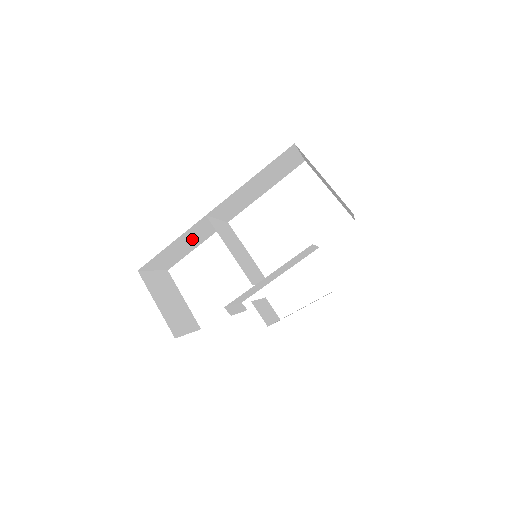
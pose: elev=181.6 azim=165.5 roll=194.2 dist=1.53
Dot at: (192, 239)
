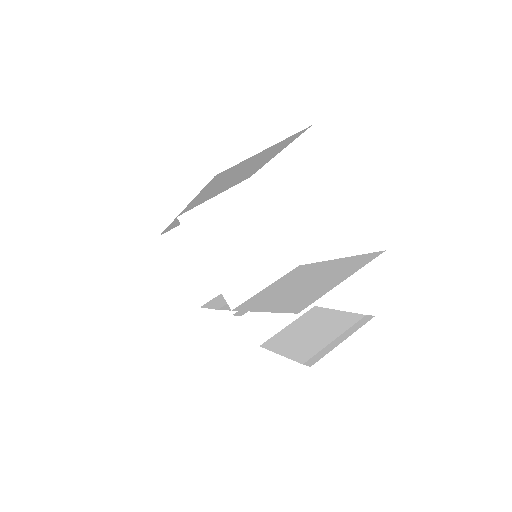
Dot at: occluded
